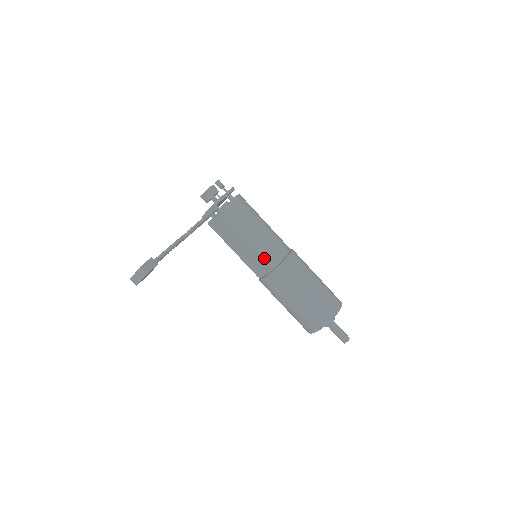
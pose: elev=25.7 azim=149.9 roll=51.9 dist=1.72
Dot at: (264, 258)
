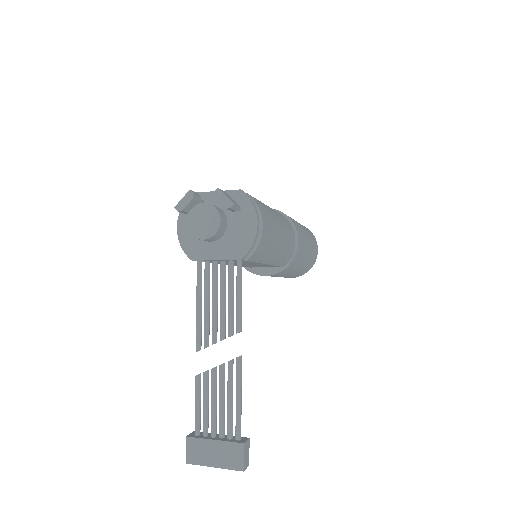
Dot at: (279, 265)
